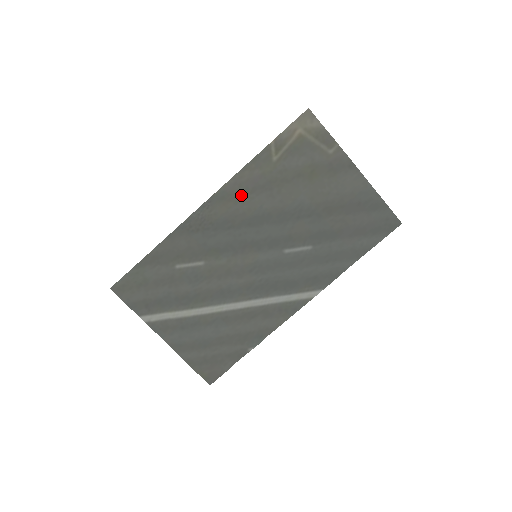
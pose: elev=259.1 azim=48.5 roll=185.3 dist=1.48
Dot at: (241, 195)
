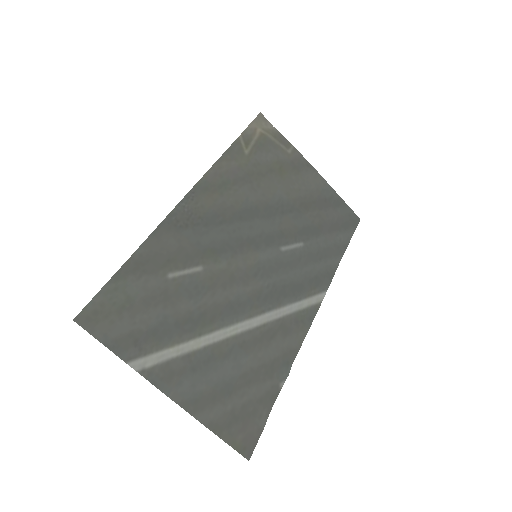
Dot at: (224, 186)
